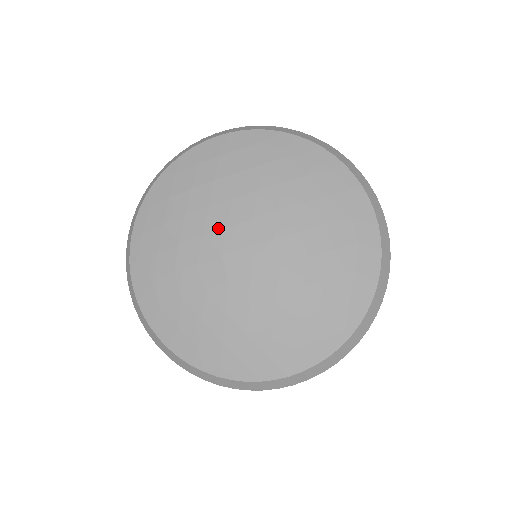
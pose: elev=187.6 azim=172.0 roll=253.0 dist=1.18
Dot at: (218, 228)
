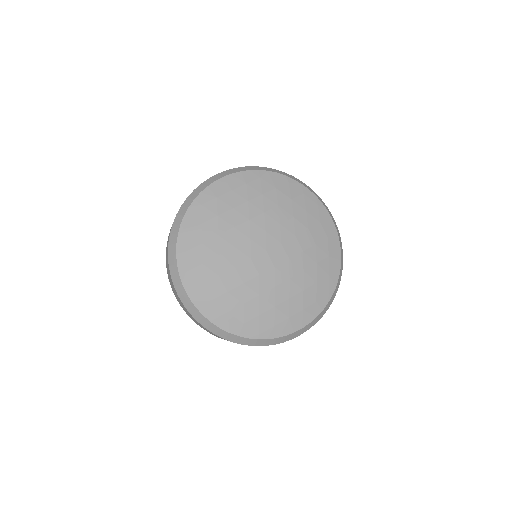
Dot at: (244, 240)
